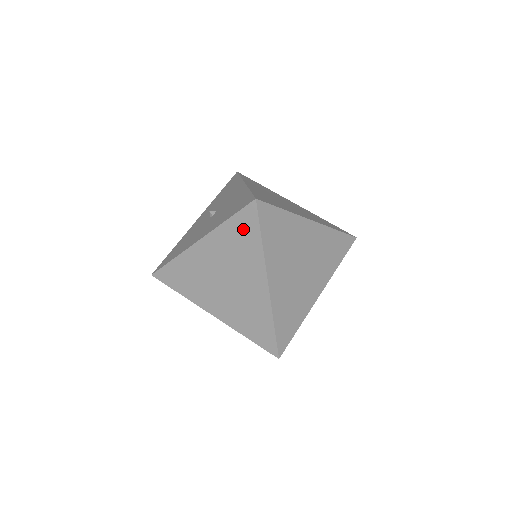
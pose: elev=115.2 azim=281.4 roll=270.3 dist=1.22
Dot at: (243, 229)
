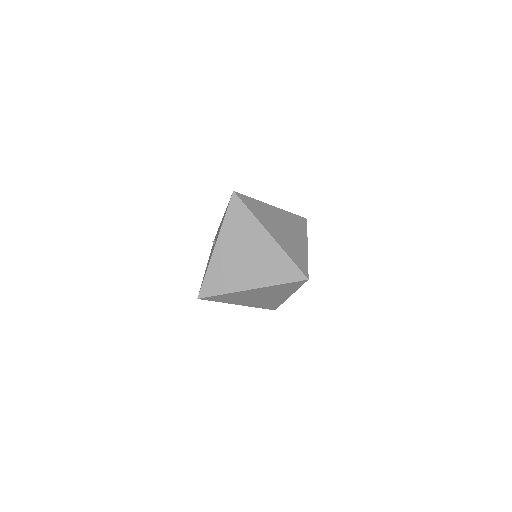
Dot at: (237, 214)
